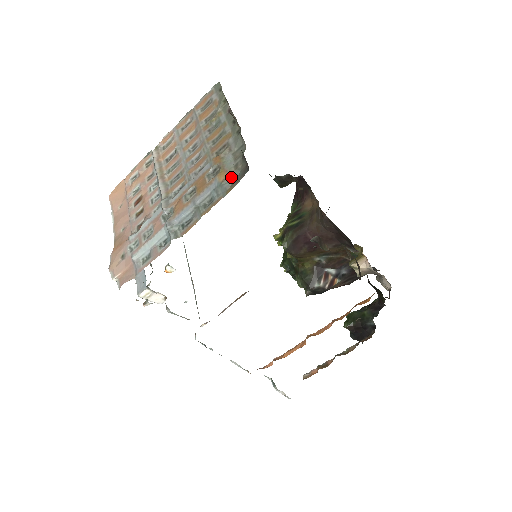
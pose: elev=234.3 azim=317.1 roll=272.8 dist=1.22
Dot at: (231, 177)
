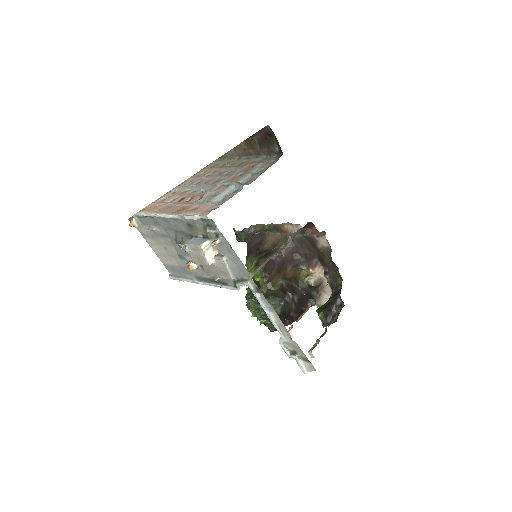
Dot at: (269, 162)
